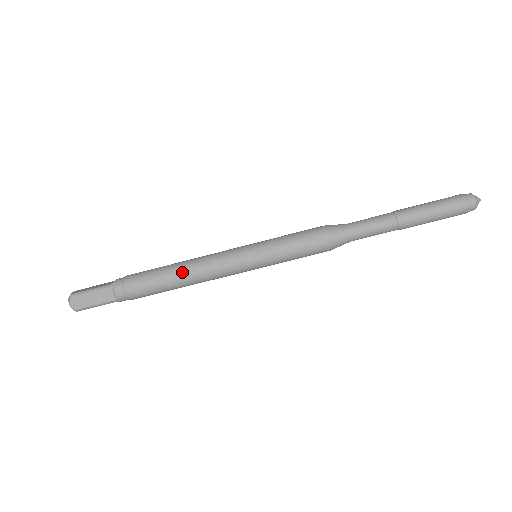
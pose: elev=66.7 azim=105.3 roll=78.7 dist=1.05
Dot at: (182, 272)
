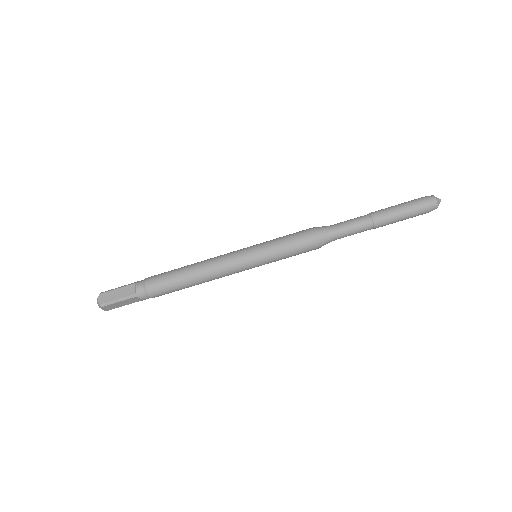
Dot at: (193, 266)
